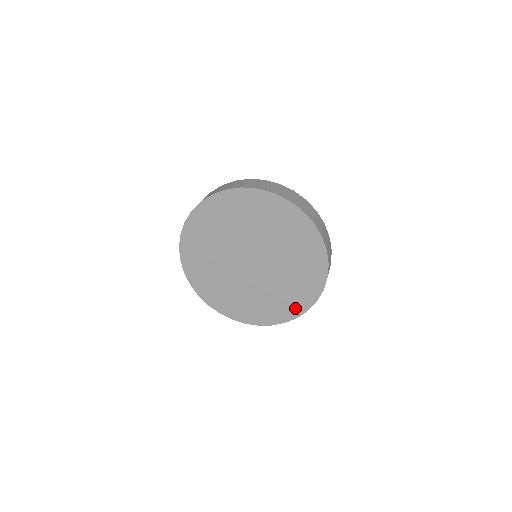
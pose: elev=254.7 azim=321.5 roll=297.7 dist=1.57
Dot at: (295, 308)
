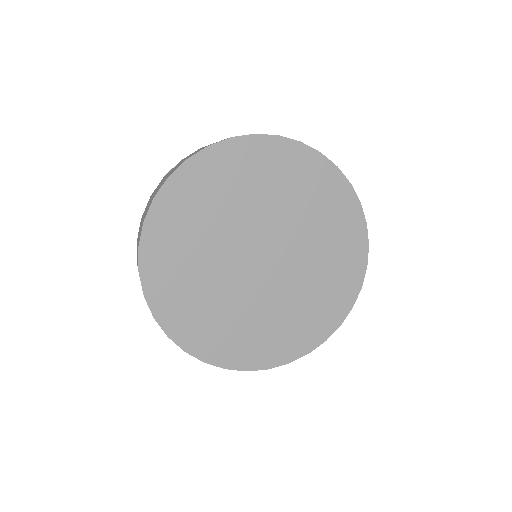
Dot at: (275, 353)
